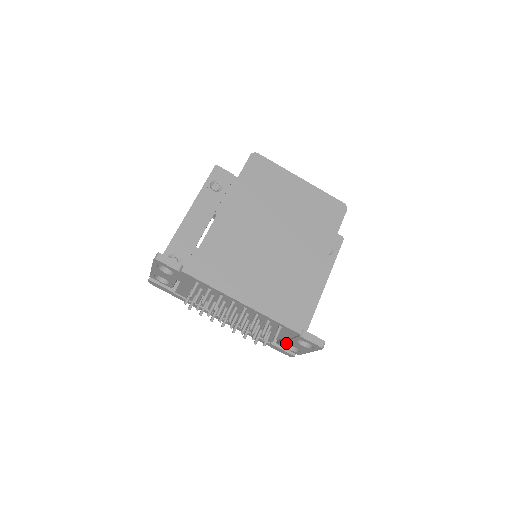
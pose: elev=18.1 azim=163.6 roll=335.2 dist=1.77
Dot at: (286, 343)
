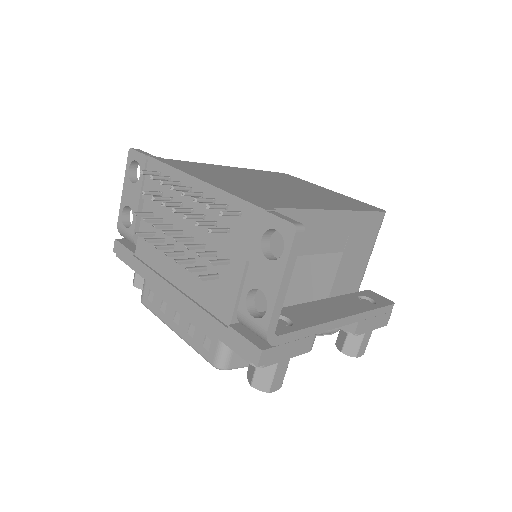
Dot at: (248, 284)
